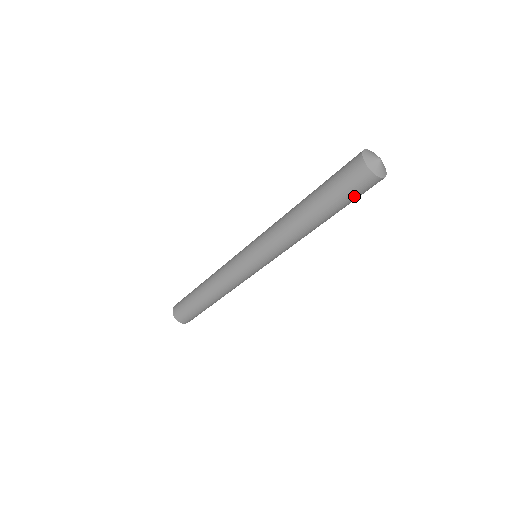
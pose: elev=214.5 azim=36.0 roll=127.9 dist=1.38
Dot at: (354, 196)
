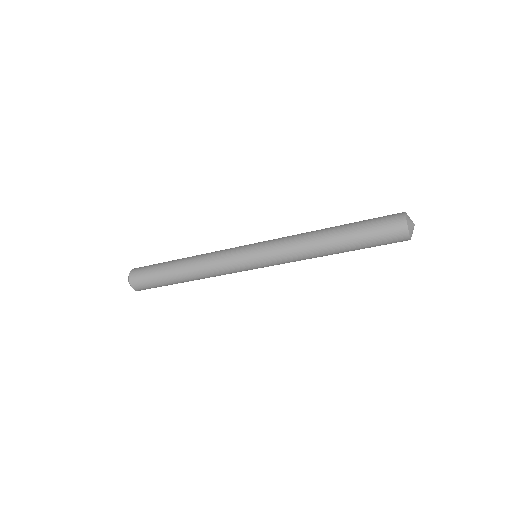
Dot at: occluded
